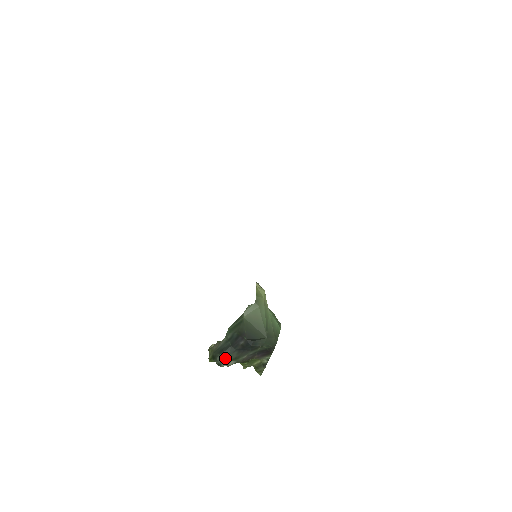
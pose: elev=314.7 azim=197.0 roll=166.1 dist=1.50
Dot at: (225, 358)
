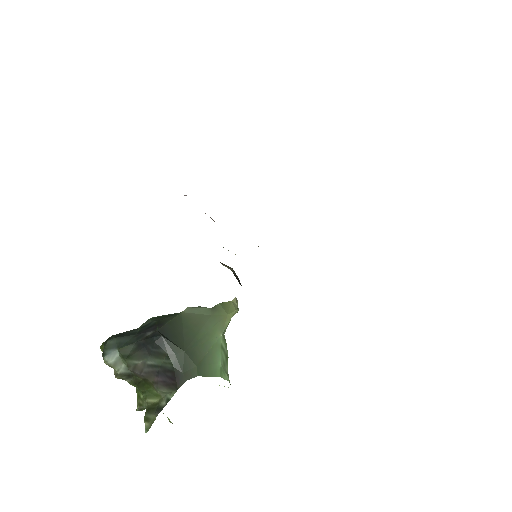
Dot at: (116, 346)
